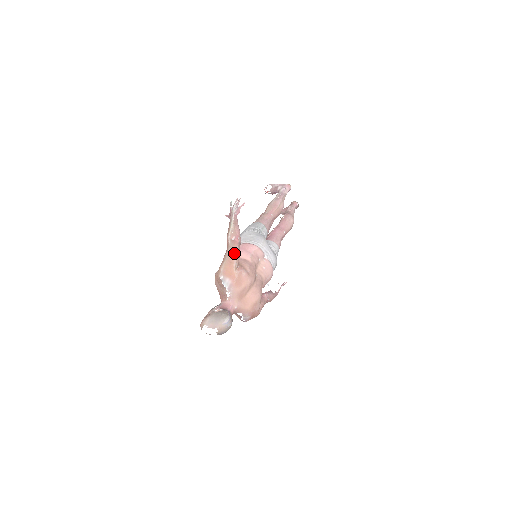
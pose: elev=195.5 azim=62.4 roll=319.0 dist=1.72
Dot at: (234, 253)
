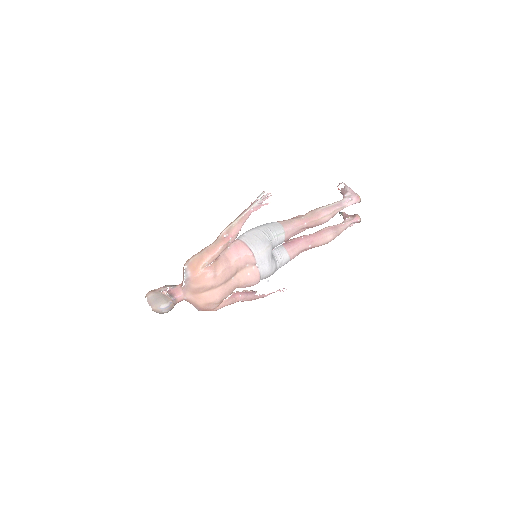
Dot at: (213, 251)
